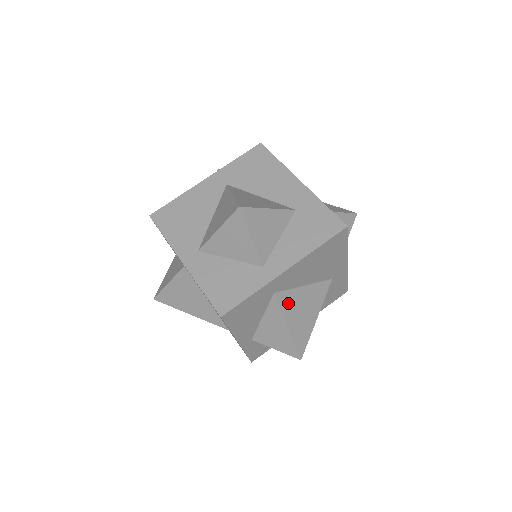
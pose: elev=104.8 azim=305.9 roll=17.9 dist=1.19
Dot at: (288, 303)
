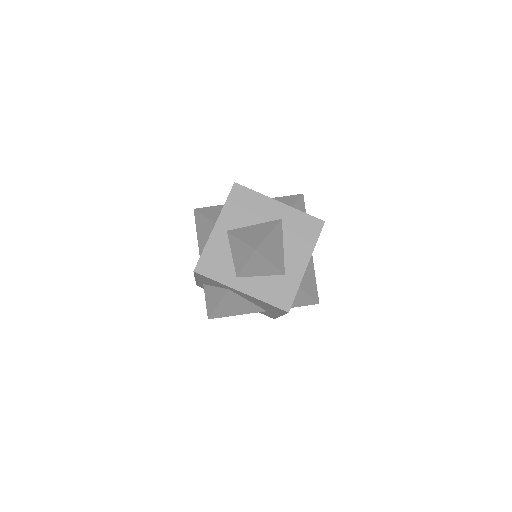
Dot at: (231, 298)
